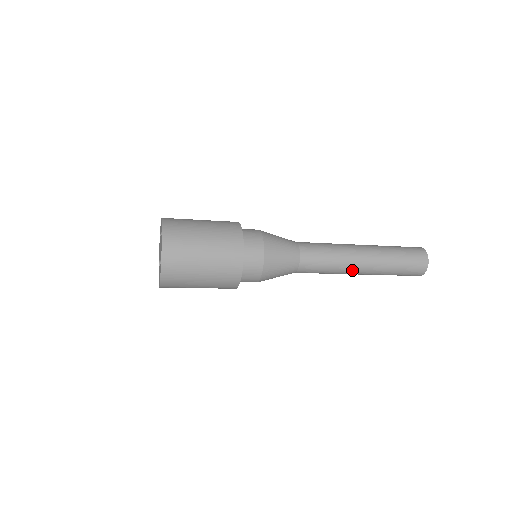
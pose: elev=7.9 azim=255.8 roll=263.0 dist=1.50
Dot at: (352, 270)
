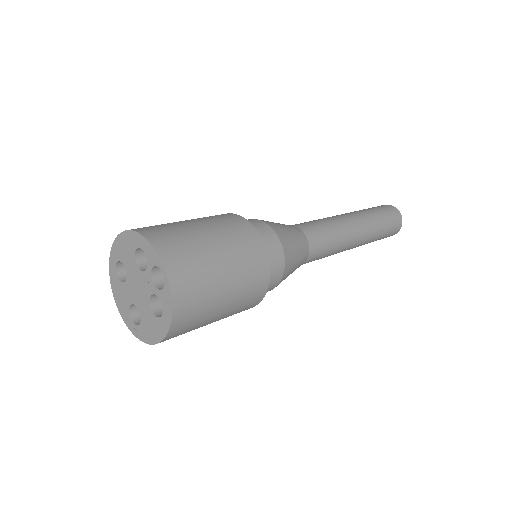
Dot at: (351, 243)
